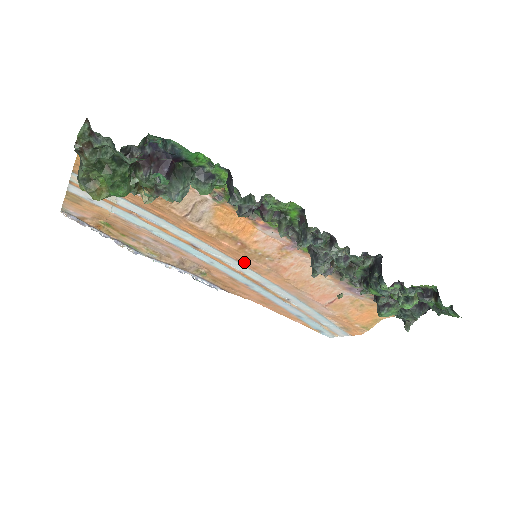
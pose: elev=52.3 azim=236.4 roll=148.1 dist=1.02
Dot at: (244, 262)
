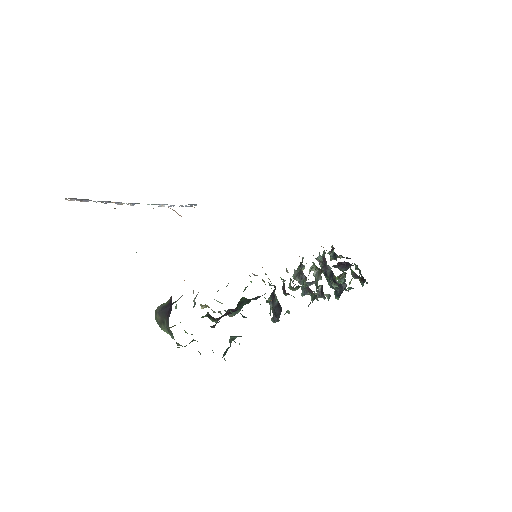
Dot at: occluded
